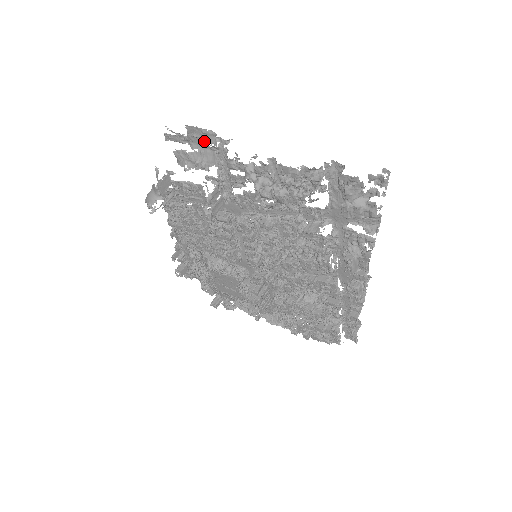
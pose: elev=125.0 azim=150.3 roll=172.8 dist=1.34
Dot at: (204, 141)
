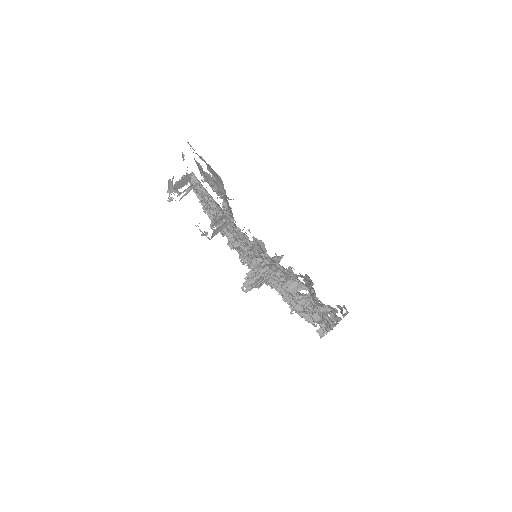
Dot at: (216, 176)
